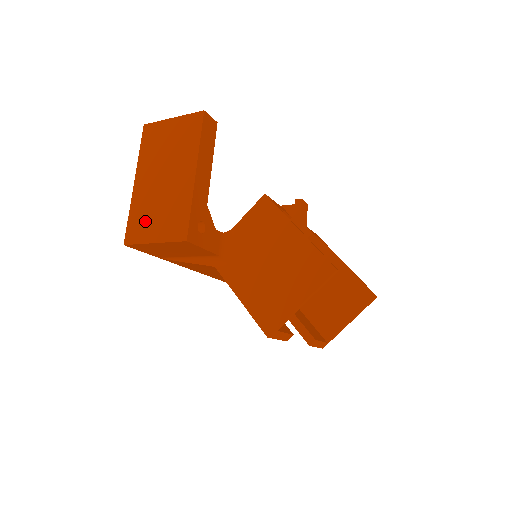
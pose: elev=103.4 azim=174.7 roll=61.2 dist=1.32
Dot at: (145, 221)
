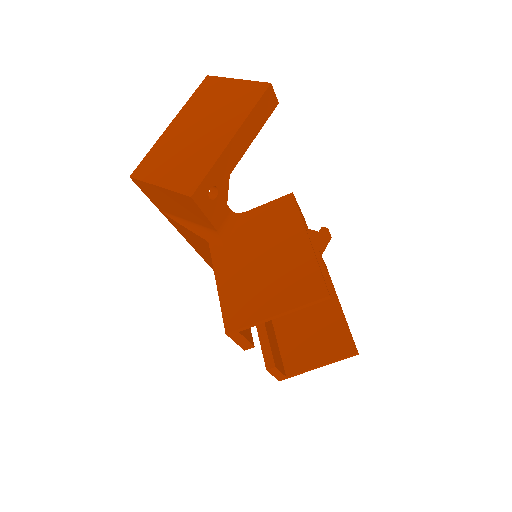
Dot at: (161, 163)
